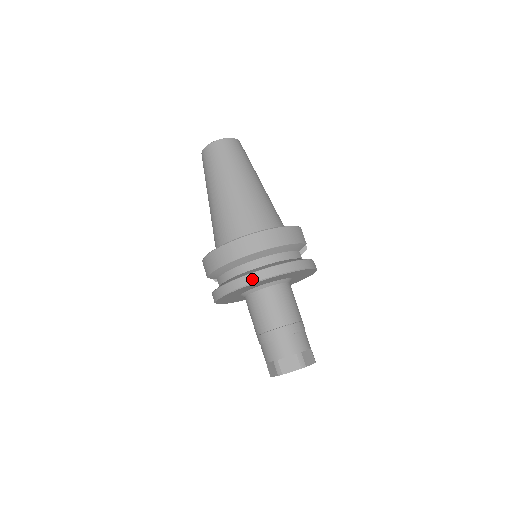
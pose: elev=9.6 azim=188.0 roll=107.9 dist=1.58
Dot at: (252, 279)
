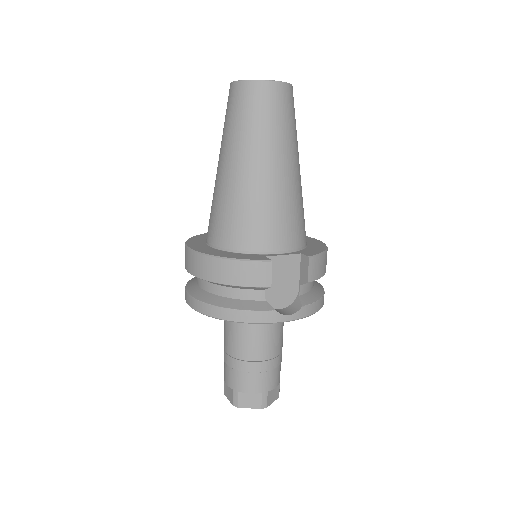
Dot at: (187, 299)
